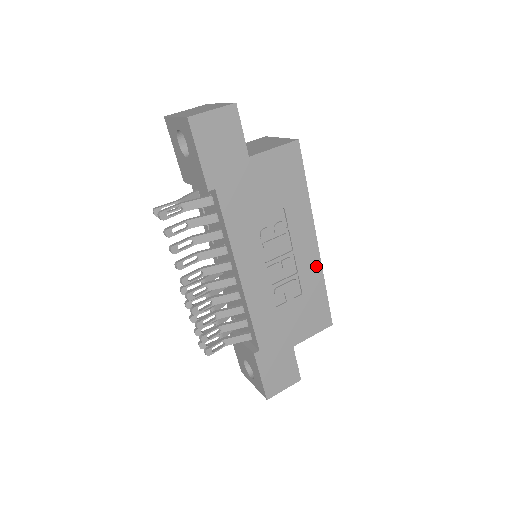
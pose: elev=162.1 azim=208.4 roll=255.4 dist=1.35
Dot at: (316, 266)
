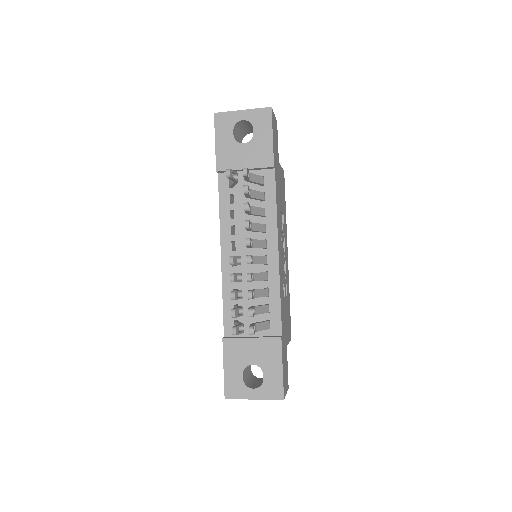
Dot at: (288, 276)
